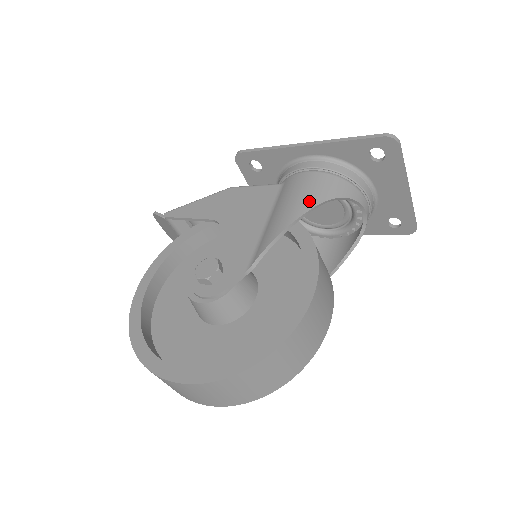
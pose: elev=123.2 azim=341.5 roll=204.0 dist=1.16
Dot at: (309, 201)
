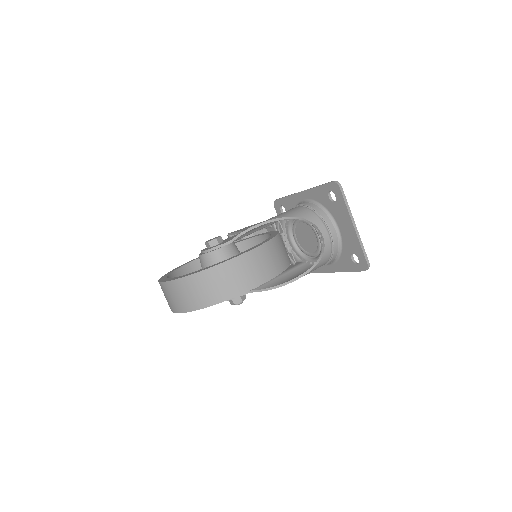
Dot at: (282, 215)
